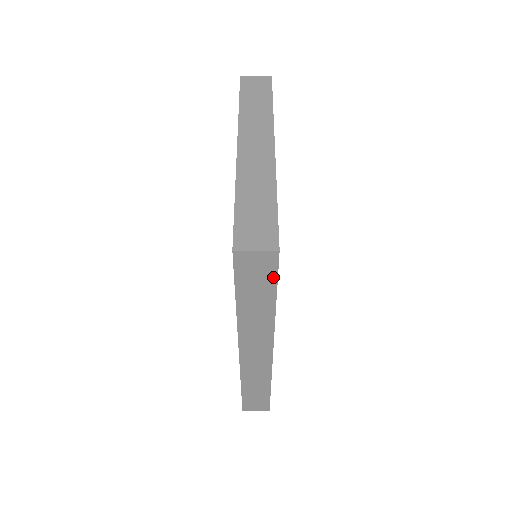
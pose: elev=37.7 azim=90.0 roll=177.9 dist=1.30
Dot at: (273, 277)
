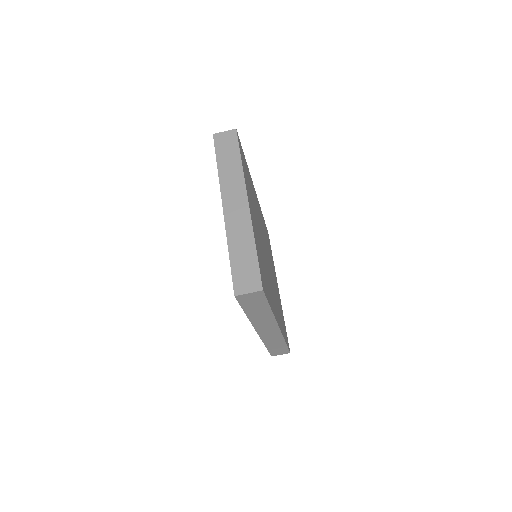
Dot at: (264, 300)
